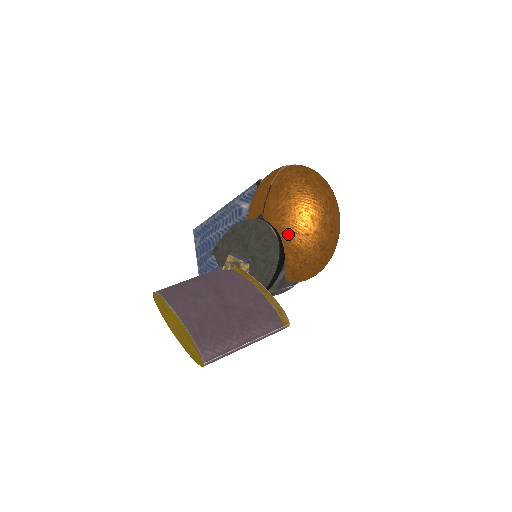
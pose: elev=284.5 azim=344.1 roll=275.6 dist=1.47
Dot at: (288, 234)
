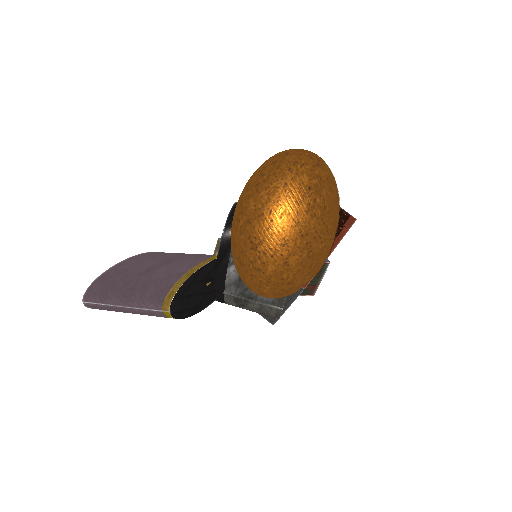
Dot at: (234, 219)
